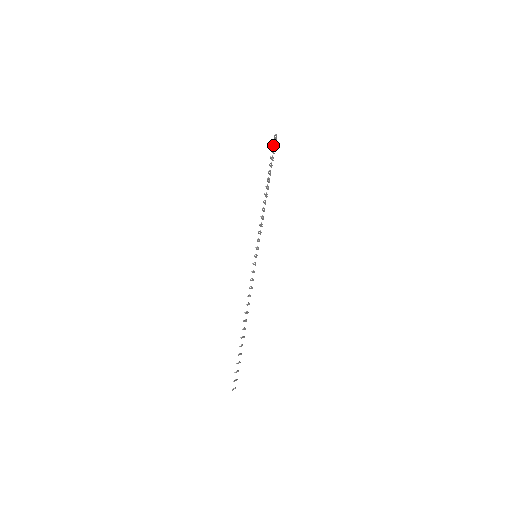
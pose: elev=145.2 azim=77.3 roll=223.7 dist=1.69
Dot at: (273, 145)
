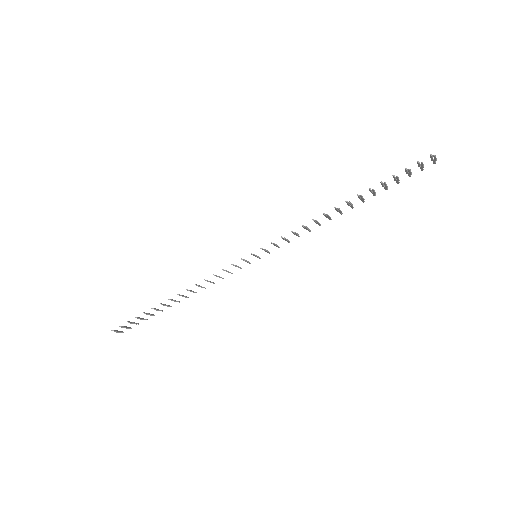
Dot at: (419, 165)
